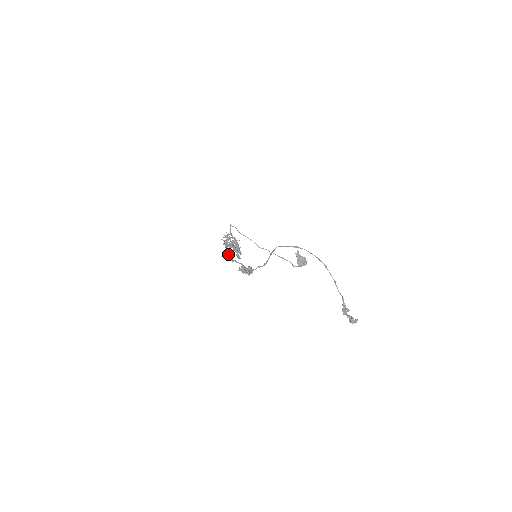
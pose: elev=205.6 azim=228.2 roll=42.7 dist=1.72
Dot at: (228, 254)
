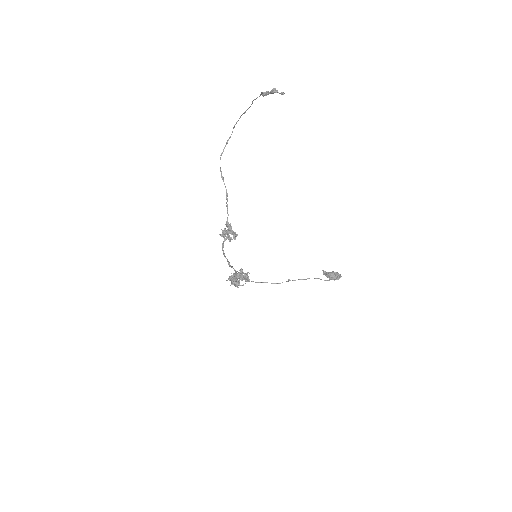
Dot at: (236, 282)
